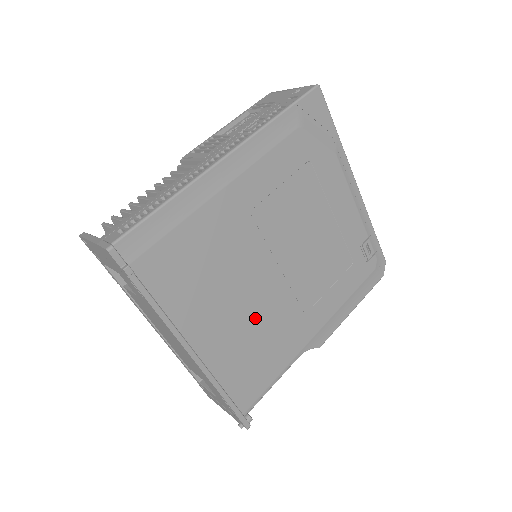
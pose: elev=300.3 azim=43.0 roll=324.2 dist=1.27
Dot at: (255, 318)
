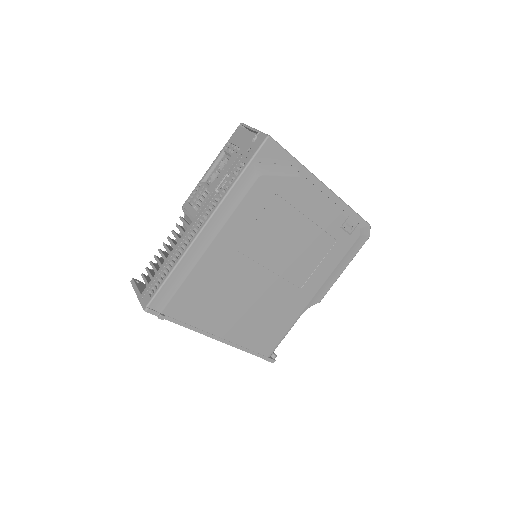
Dot at: (260, 306)
